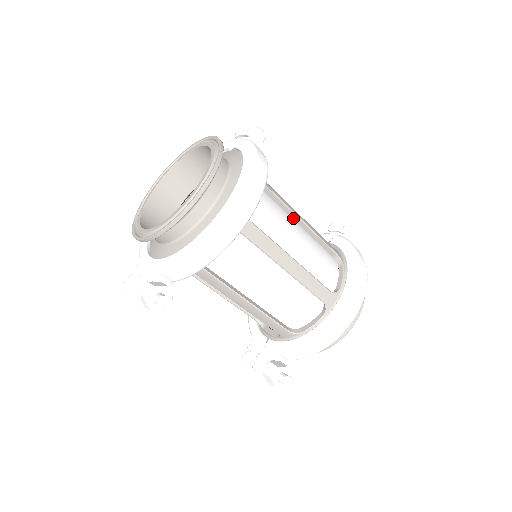
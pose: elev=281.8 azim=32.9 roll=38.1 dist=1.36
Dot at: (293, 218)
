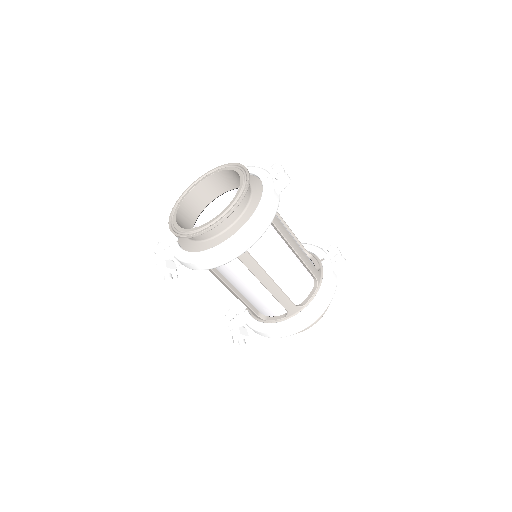
Dot at: (289, 246)
